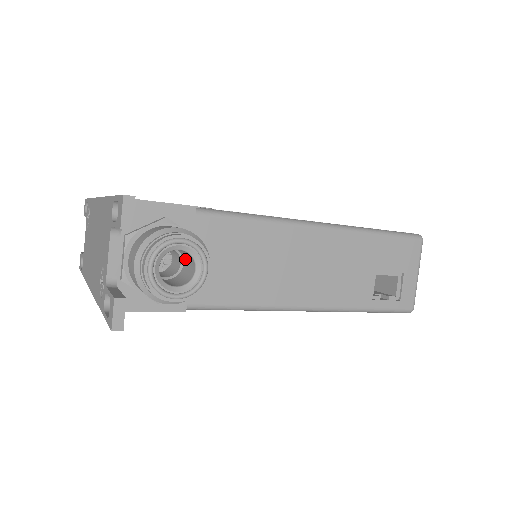
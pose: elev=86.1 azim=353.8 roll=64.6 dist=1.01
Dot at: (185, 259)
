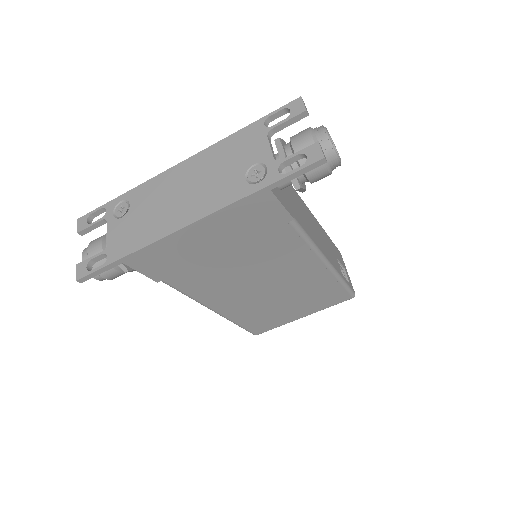
Dot at: occluded
